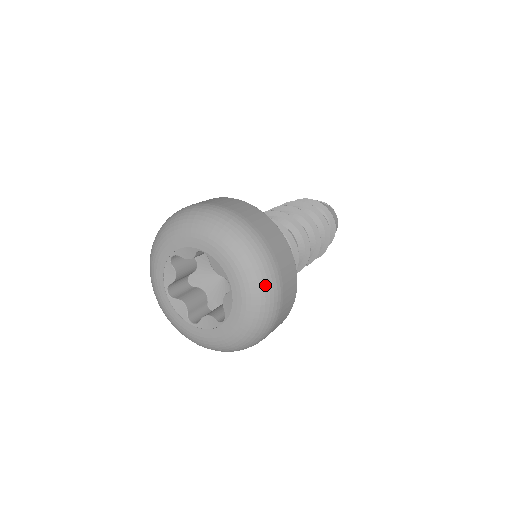
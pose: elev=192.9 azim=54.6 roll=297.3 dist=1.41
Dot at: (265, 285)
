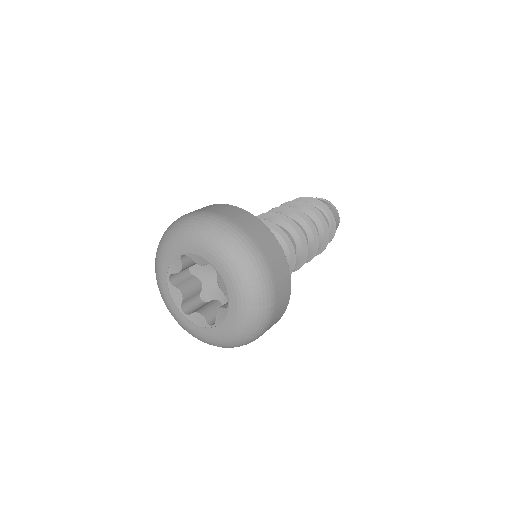
Dot at: (259, 316)
